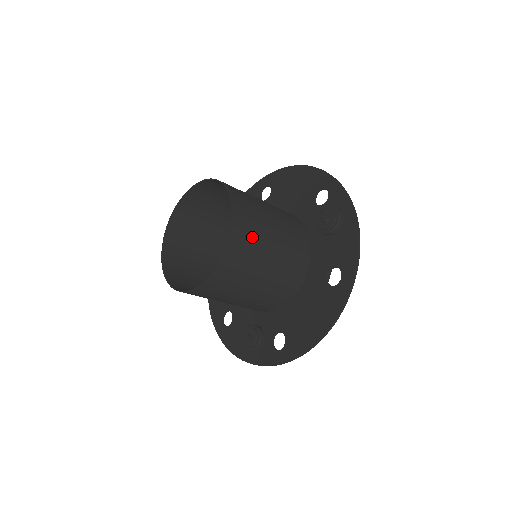
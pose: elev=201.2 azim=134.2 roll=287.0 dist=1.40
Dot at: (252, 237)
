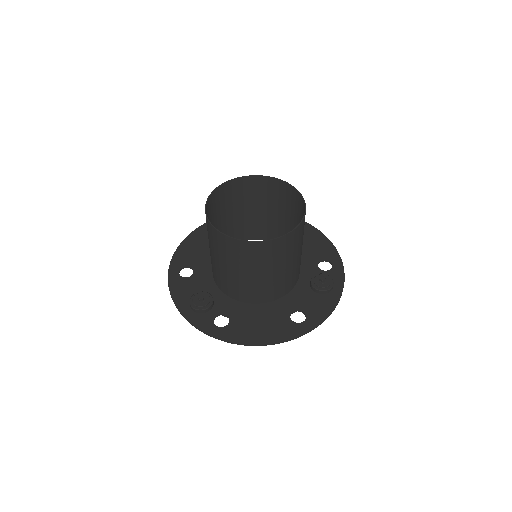
Dot at: (292, 246)
